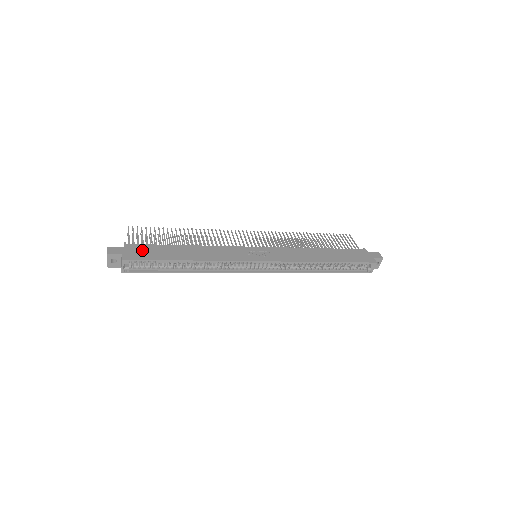
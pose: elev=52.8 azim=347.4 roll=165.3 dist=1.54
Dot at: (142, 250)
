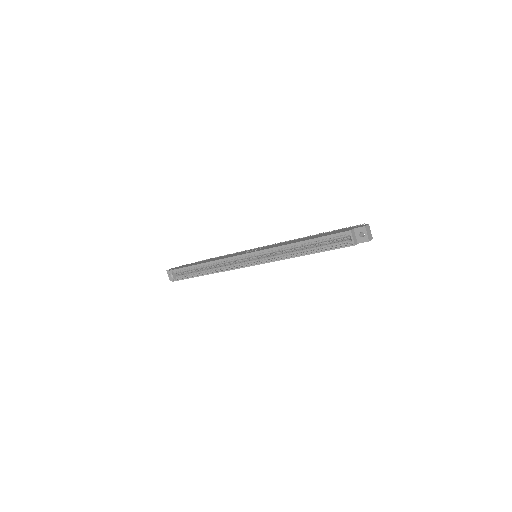
Dot at: occluded
